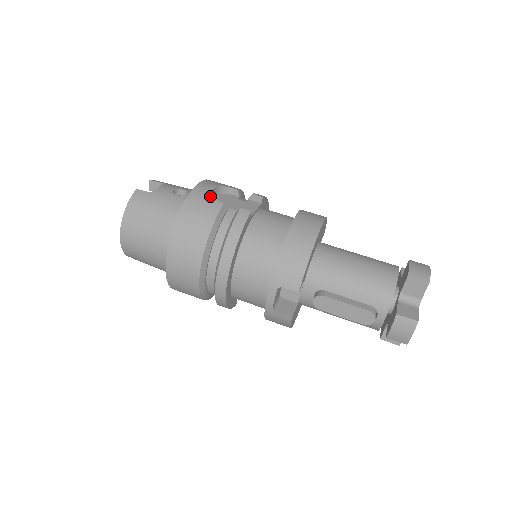
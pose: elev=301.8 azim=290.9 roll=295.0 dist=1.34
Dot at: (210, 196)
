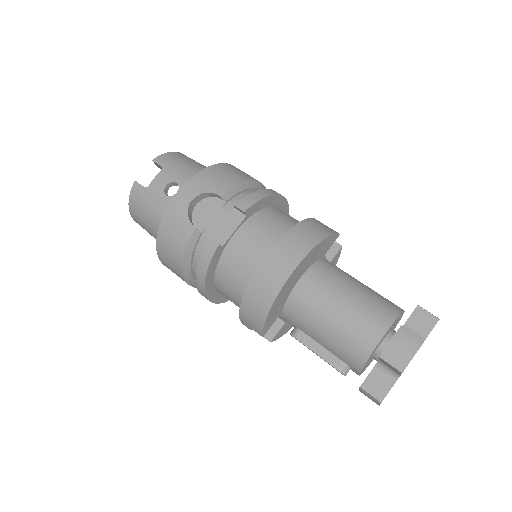
Dot at: (184, 215)
